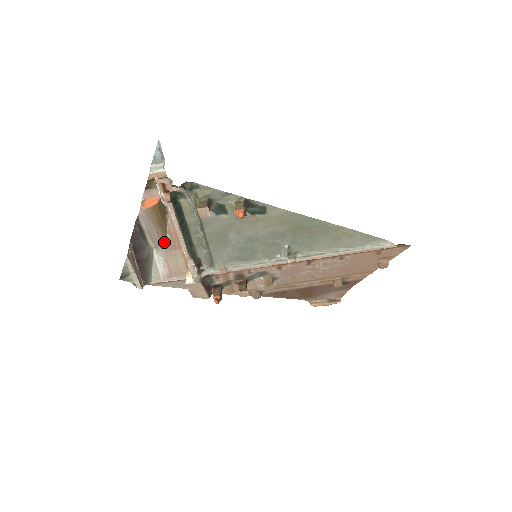
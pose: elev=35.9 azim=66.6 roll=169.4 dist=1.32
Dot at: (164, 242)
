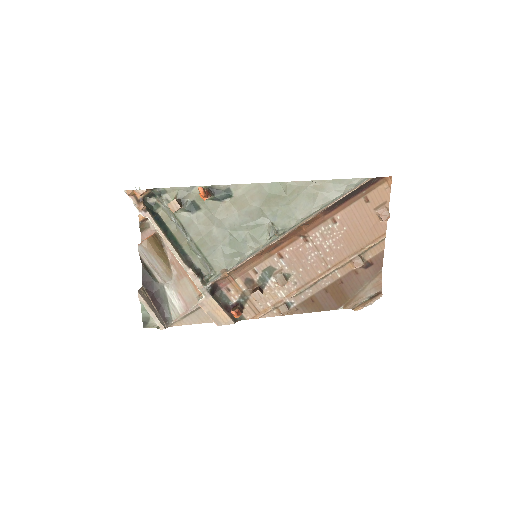
Dot at: (170, 274)
